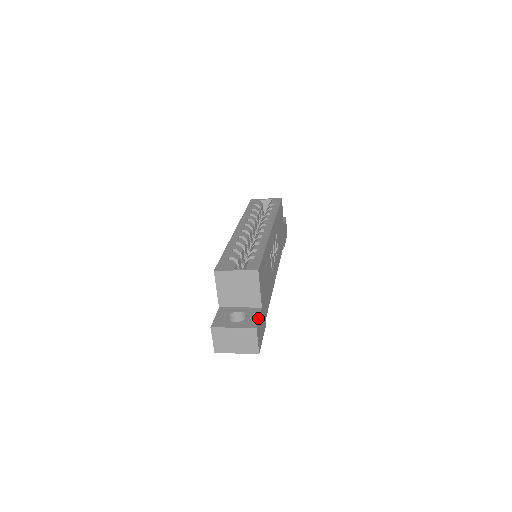
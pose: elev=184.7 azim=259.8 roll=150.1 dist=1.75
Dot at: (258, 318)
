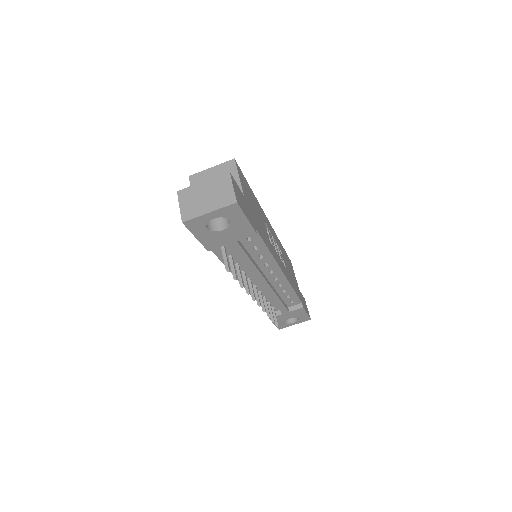
Dot at: (235, 183)
